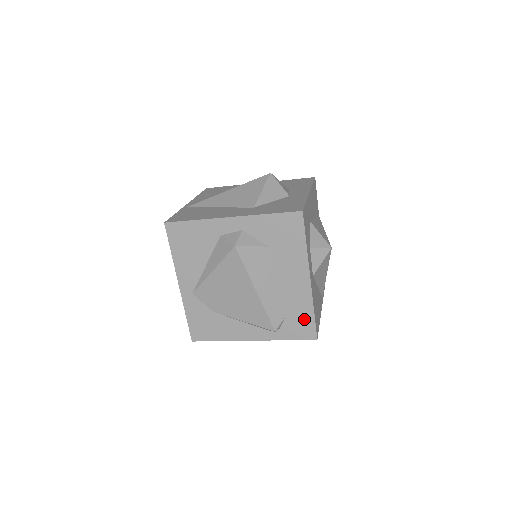
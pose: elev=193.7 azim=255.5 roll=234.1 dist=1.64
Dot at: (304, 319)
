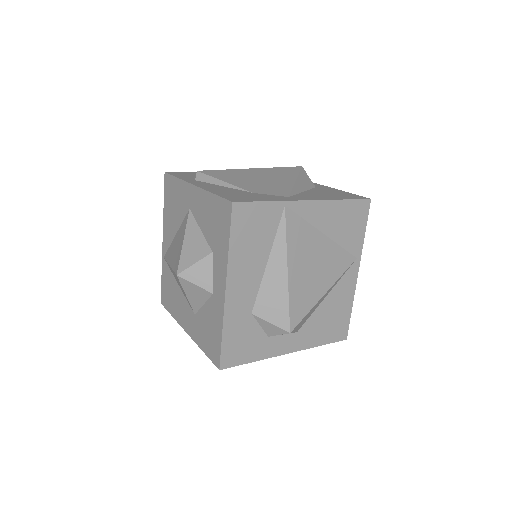
Dot at: occluded
